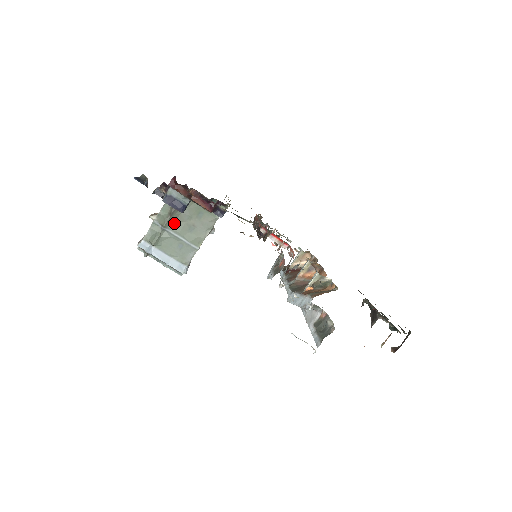
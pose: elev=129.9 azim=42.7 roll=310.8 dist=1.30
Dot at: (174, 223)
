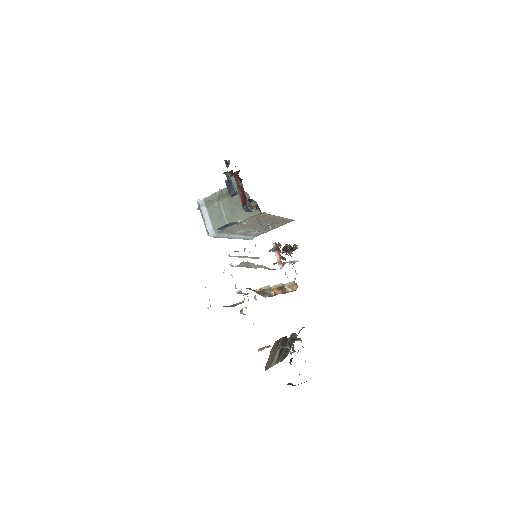
Dot at: (226, 201)
